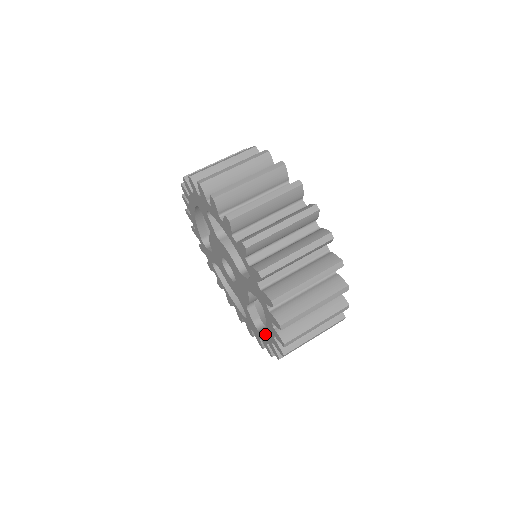
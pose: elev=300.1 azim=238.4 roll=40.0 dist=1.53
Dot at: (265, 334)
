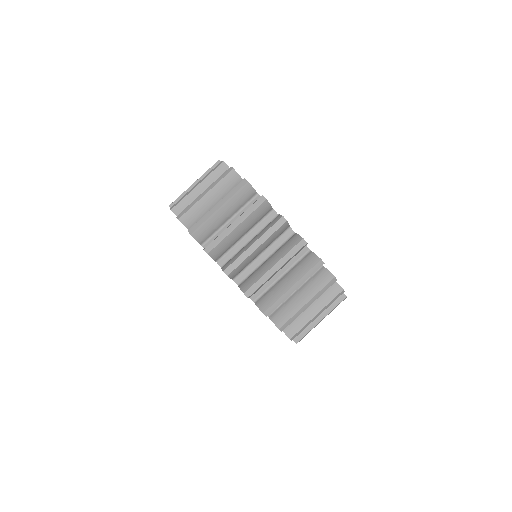
Dot at: occluded
